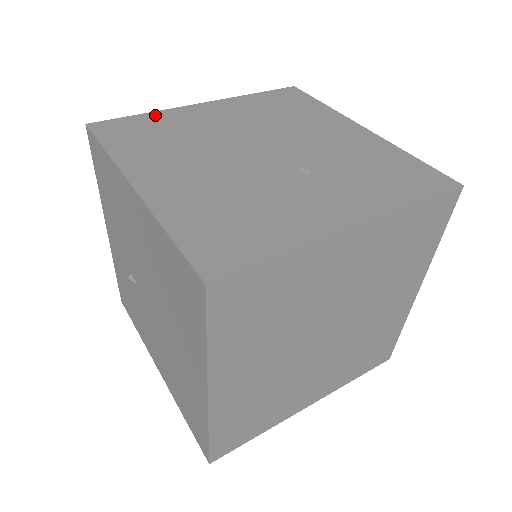
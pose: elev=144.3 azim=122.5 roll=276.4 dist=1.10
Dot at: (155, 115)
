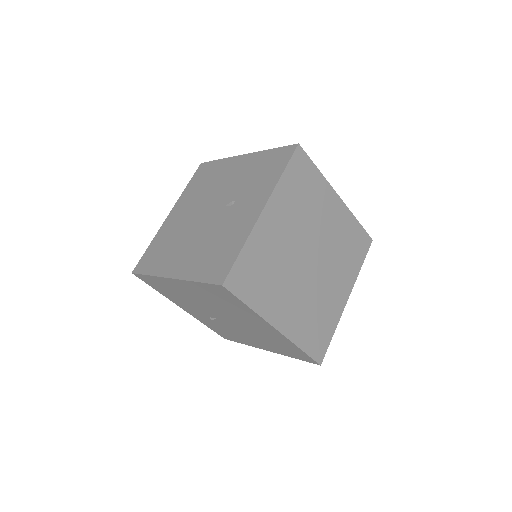
Dot at: (154, 241)
